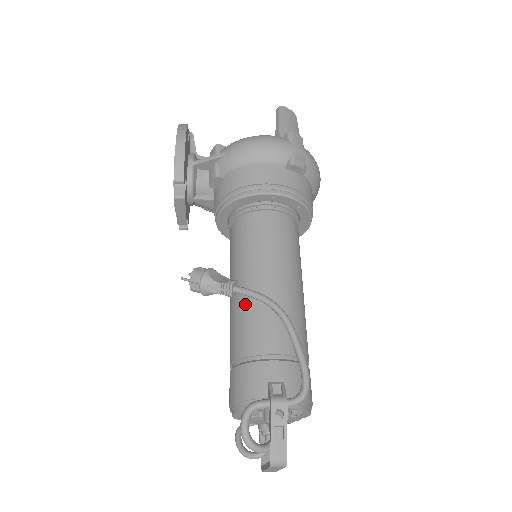
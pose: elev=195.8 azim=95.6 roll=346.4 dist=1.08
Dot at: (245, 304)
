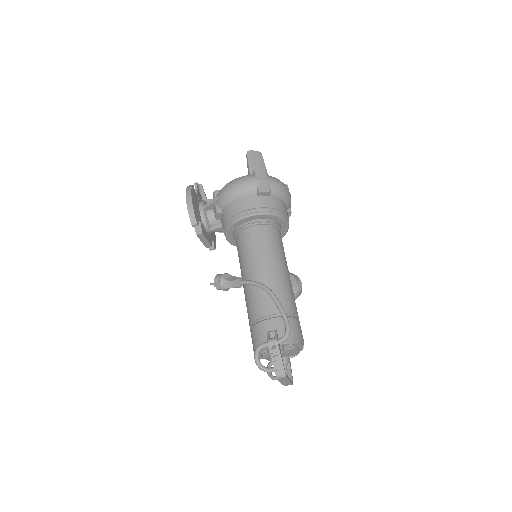
Dot at: (249, 290)
